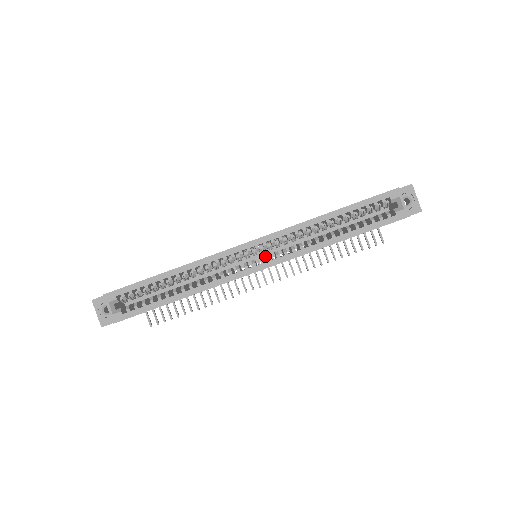
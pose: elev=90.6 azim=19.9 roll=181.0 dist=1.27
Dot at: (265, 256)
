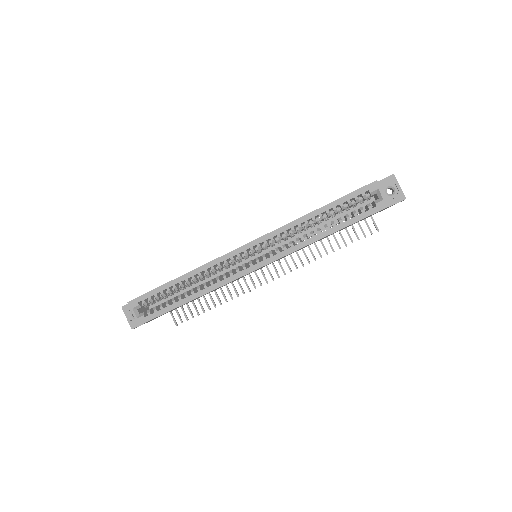
Dot at: occluded
